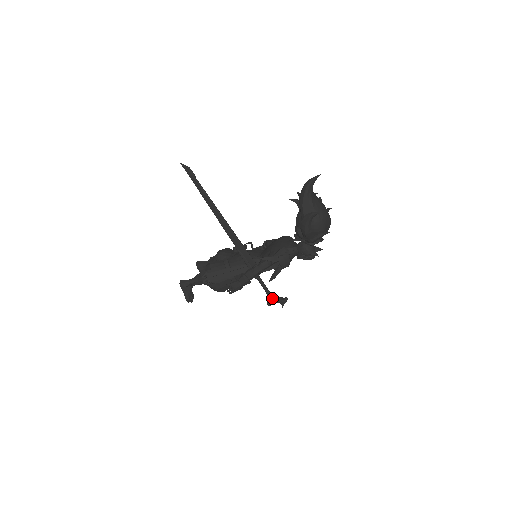
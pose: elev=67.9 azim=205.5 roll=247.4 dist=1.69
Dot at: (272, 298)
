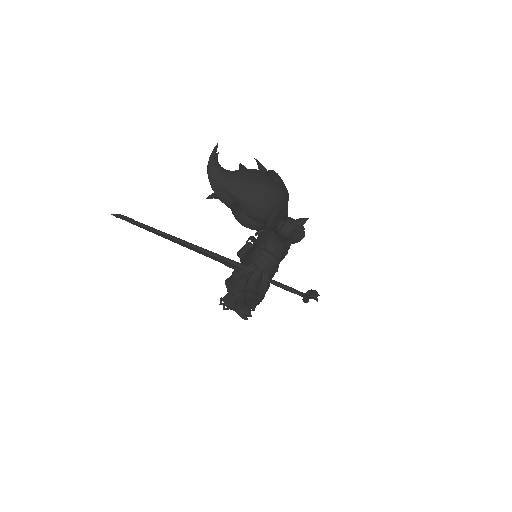
Dot at: (301, 295)
